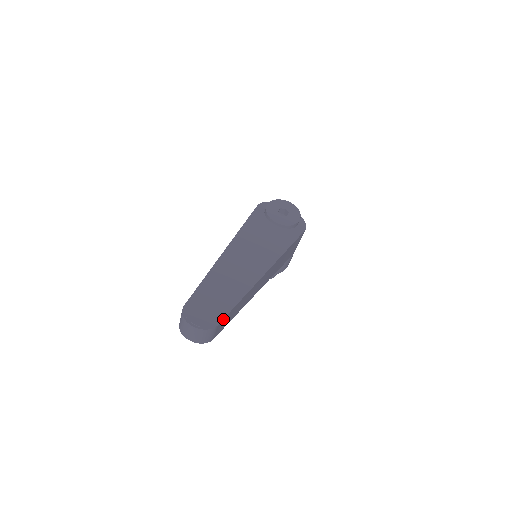
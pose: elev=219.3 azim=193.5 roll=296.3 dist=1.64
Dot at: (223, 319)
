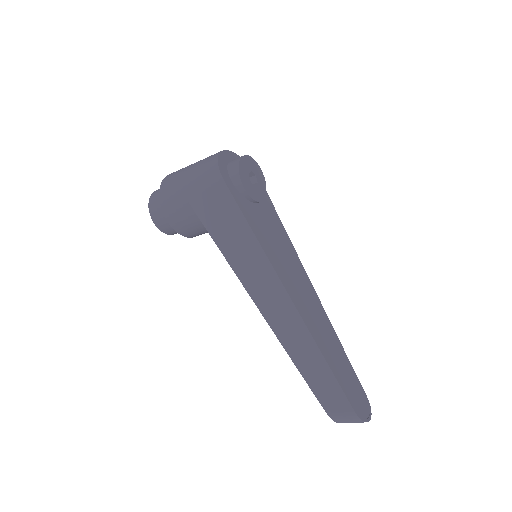
Dot at: (360, 385)
